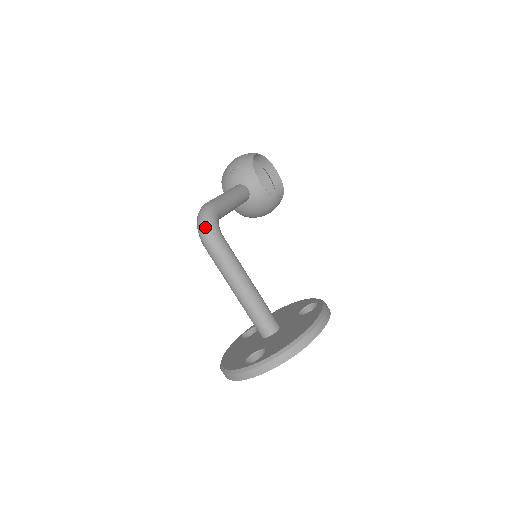
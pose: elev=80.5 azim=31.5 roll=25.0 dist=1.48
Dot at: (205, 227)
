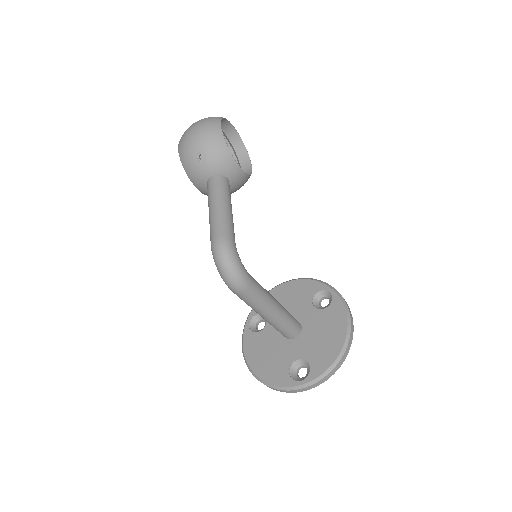
Dot at: (235, 277)
